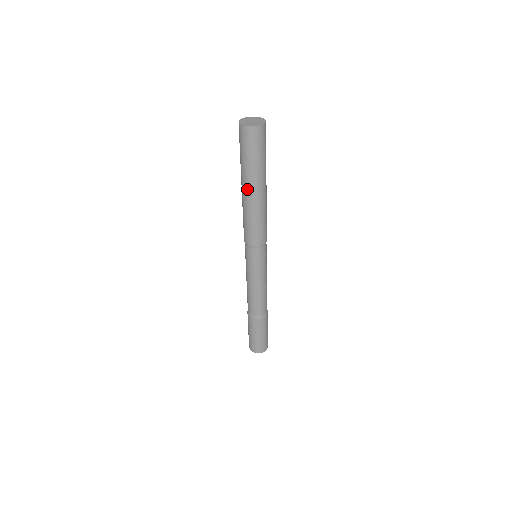
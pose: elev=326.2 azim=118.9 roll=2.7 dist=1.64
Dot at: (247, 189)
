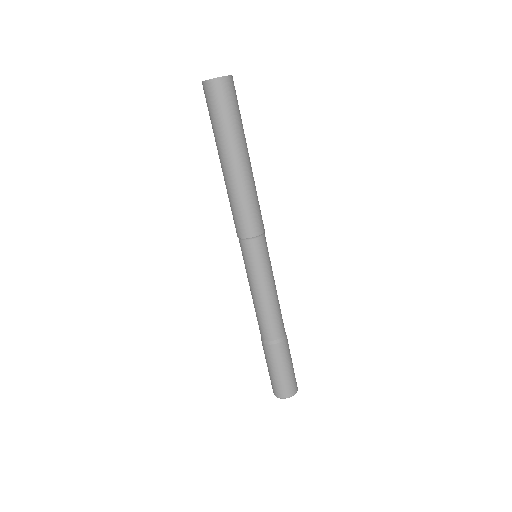
Dot at: (220, 161)
